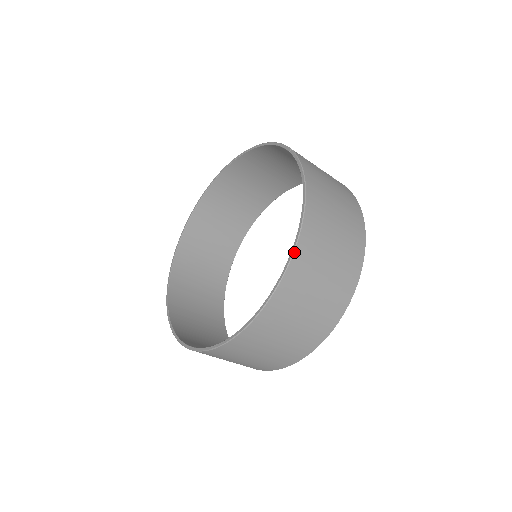
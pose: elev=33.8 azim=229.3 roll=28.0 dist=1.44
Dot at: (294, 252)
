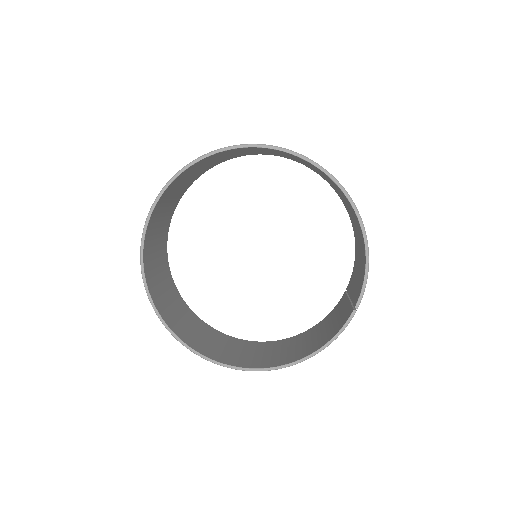
Dot at: occluded
